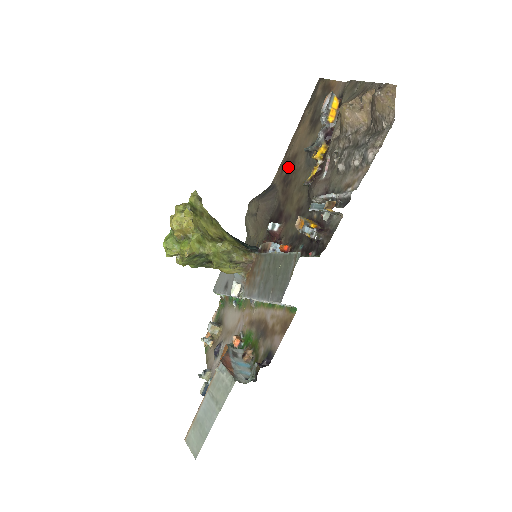
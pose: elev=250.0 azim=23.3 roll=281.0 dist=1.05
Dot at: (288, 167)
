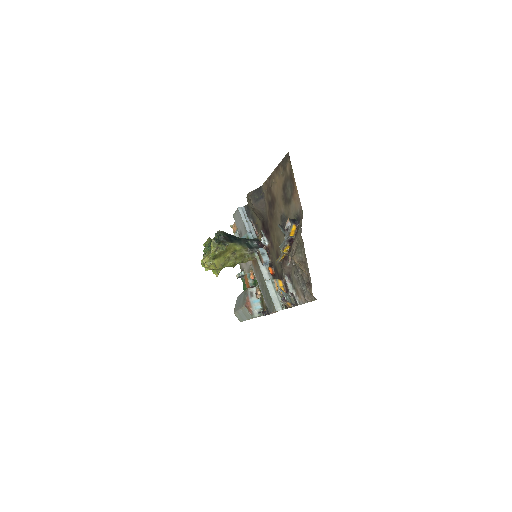
Dot at: (271, 199)
